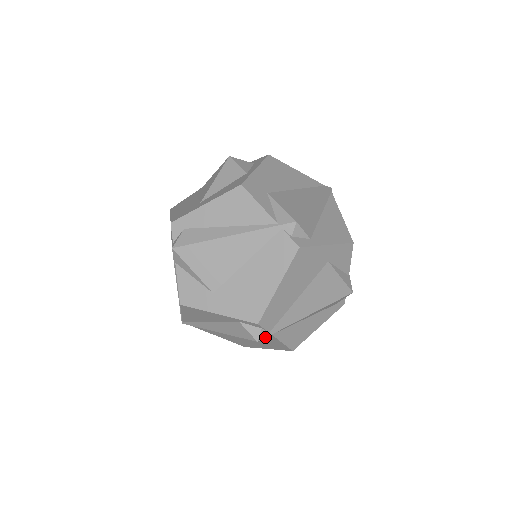
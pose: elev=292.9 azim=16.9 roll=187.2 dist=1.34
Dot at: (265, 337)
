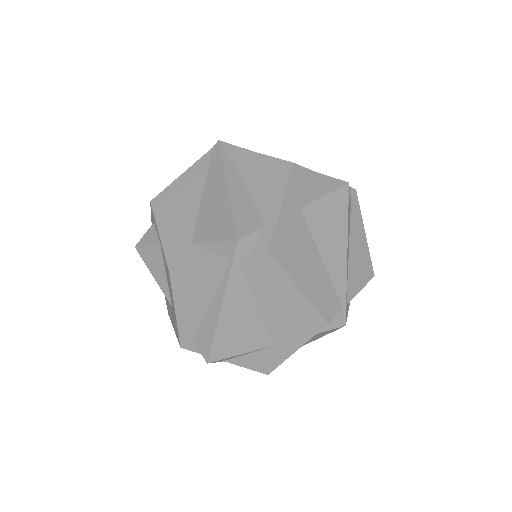
Dot at: (345, 315)
